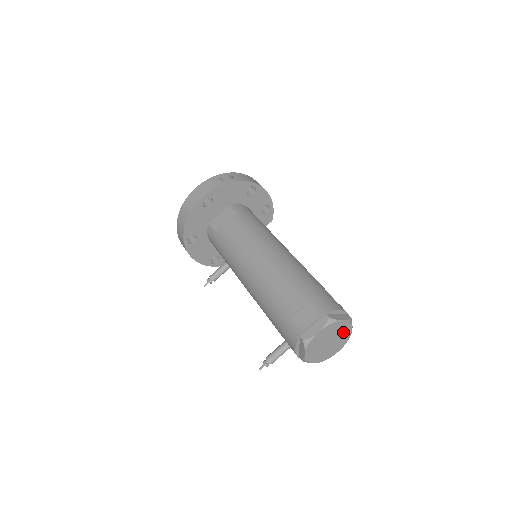
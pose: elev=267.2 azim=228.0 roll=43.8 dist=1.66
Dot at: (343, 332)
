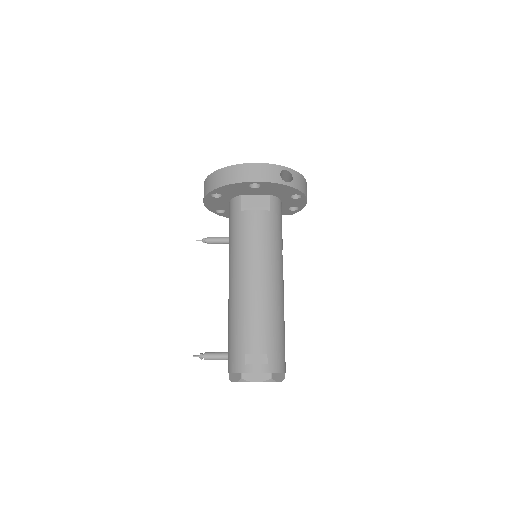
Dot at: occluded
